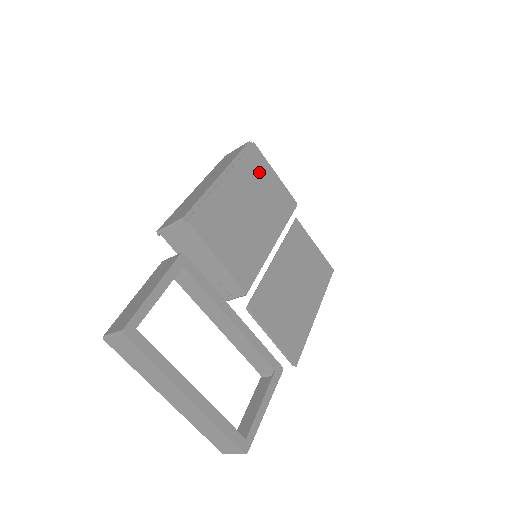
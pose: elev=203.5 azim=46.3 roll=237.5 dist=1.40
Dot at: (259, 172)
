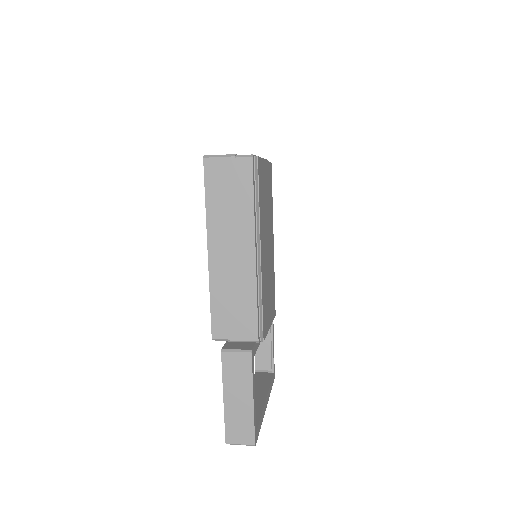
Dot at: (263, 188)
